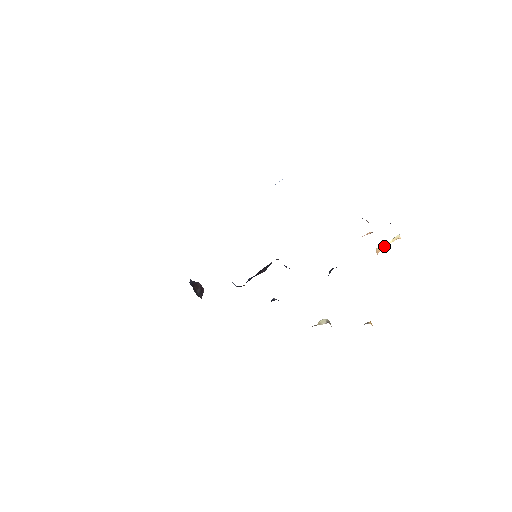
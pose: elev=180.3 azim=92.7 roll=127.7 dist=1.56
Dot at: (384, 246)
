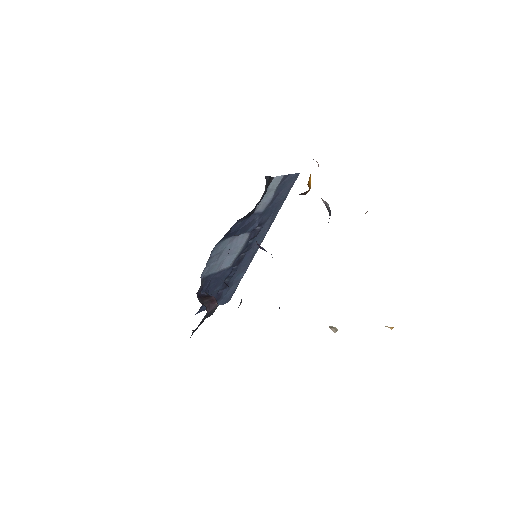
Dot at: occluded
